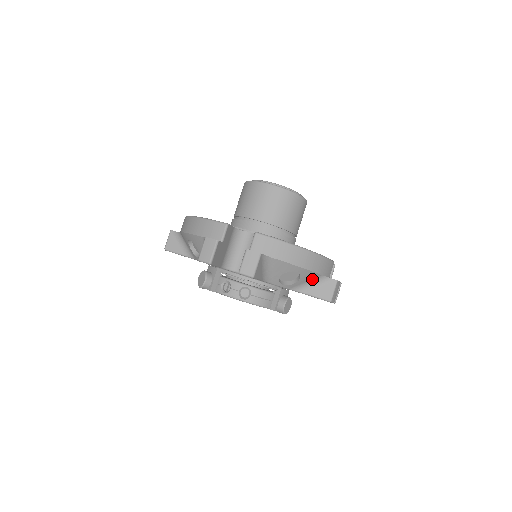
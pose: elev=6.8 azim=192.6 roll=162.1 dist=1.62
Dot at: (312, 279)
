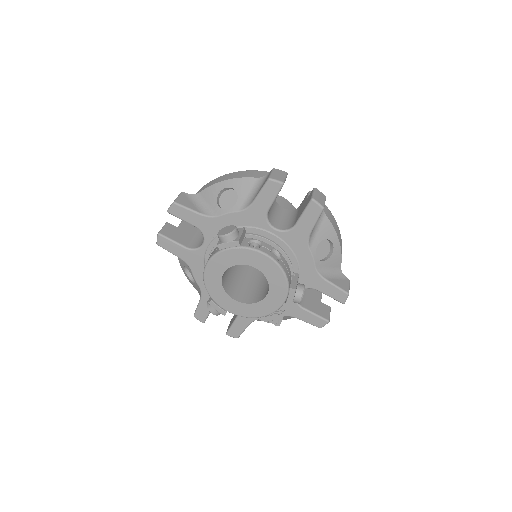
Dot at: (334, 267)
